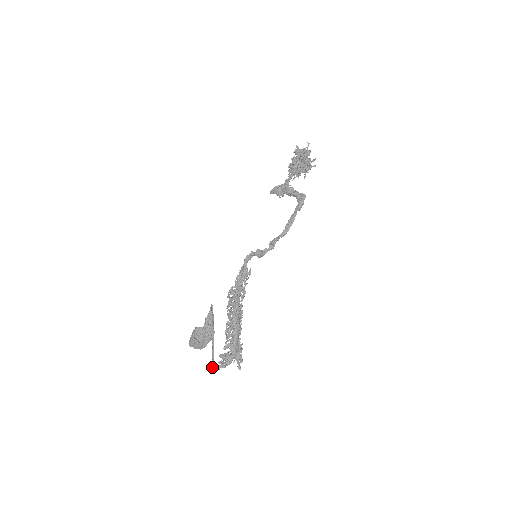
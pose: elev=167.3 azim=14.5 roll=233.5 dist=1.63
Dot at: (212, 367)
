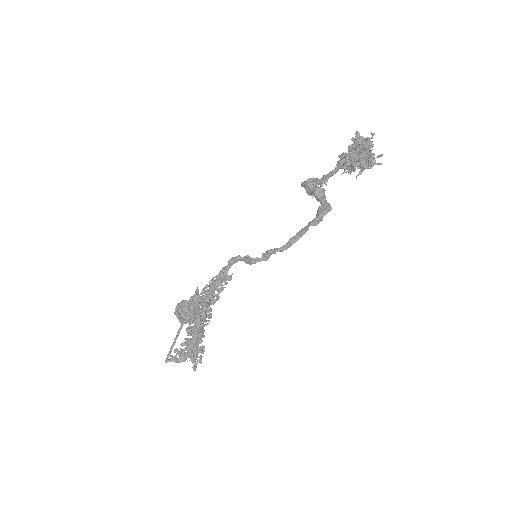
Dot at: (167, 355)
